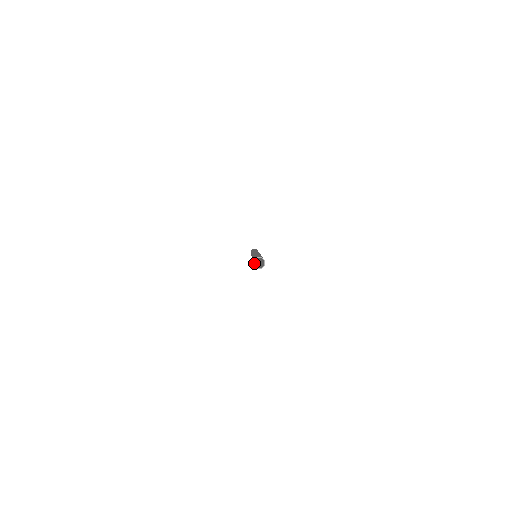
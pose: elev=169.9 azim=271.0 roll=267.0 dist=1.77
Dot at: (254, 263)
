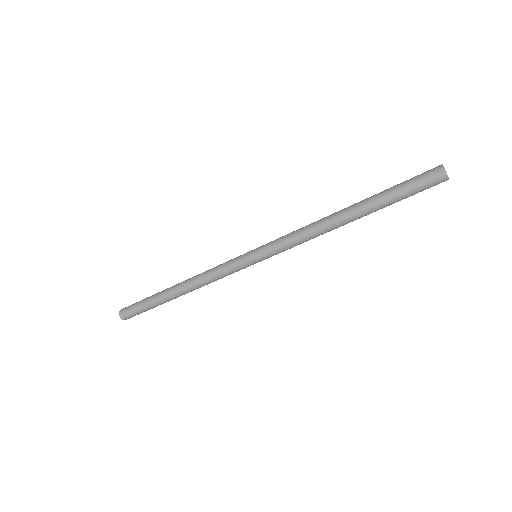
Dot at: (373, 203)
